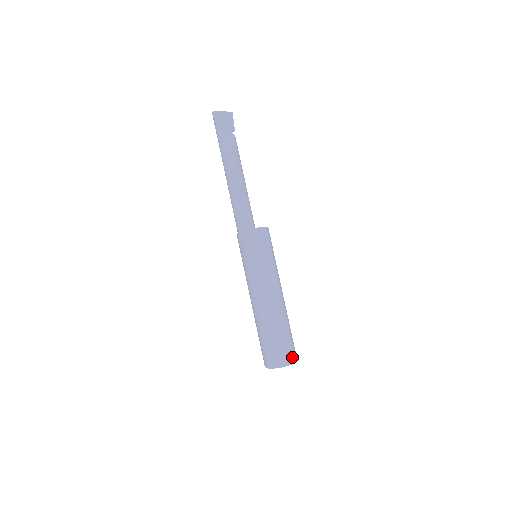
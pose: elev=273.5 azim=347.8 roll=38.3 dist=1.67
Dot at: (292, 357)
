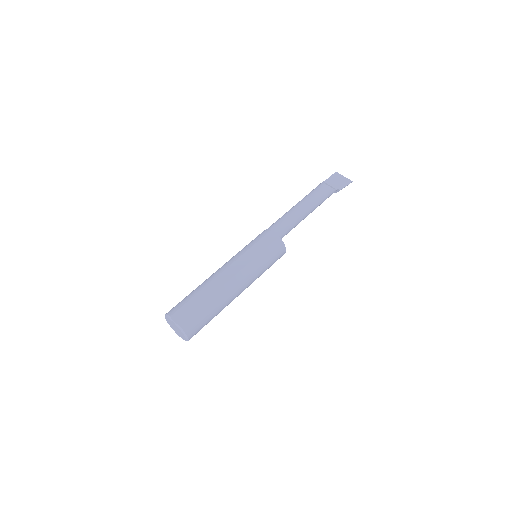
Dot at: (180, 319)
